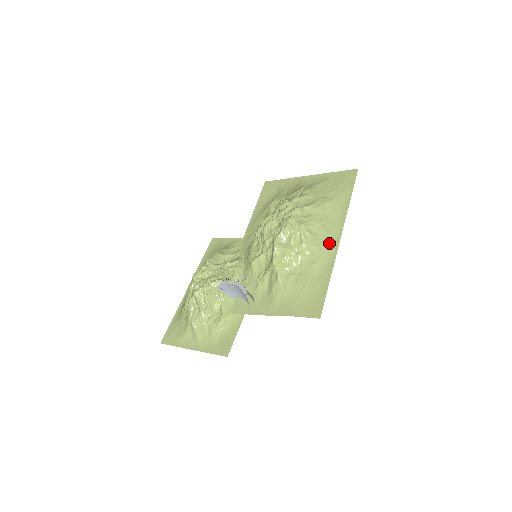
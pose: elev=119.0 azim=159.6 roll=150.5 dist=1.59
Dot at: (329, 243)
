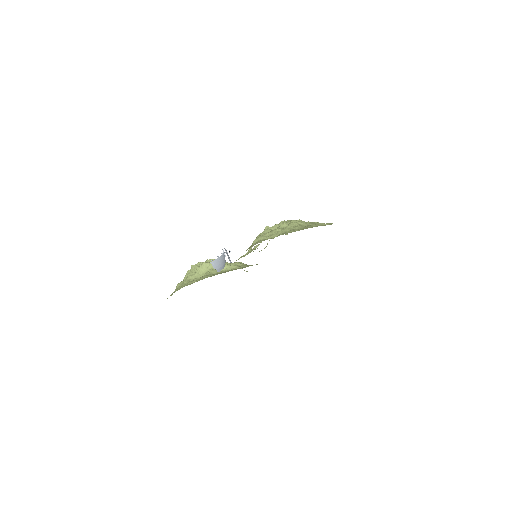
Dot at: (310, 227)
